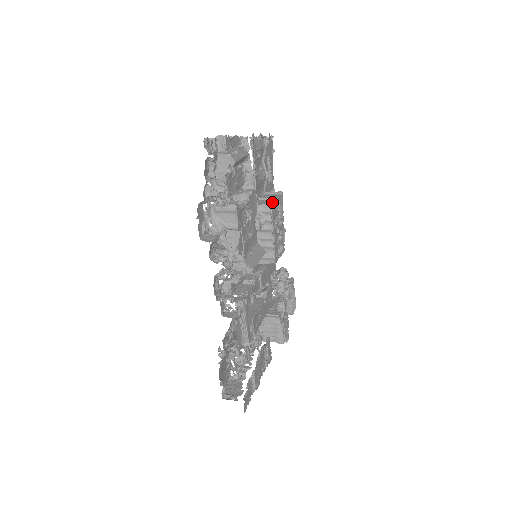
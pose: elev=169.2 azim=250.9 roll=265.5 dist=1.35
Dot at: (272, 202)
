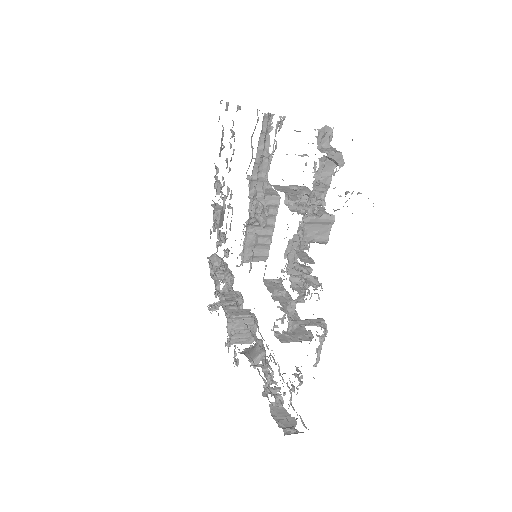
Dot at: (275, 192)
